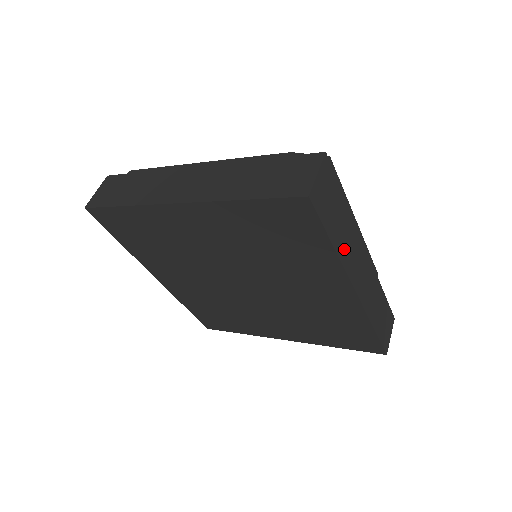
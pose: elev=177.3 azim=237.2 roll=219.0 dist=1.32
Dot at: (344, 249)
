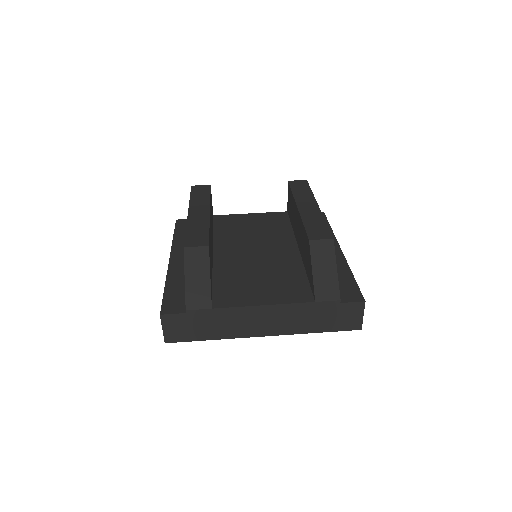
Dot at: occluded
